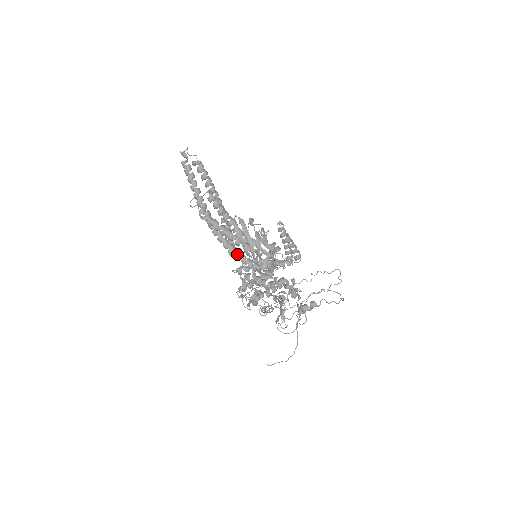
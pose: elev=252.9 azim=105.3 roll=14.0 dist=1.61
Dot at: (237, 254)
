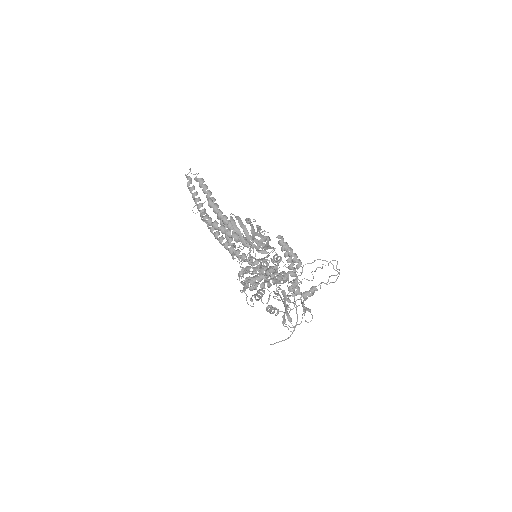
Dot at: (237, 252)
